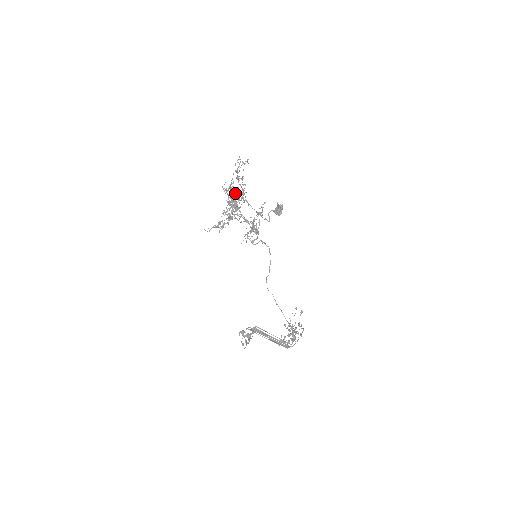
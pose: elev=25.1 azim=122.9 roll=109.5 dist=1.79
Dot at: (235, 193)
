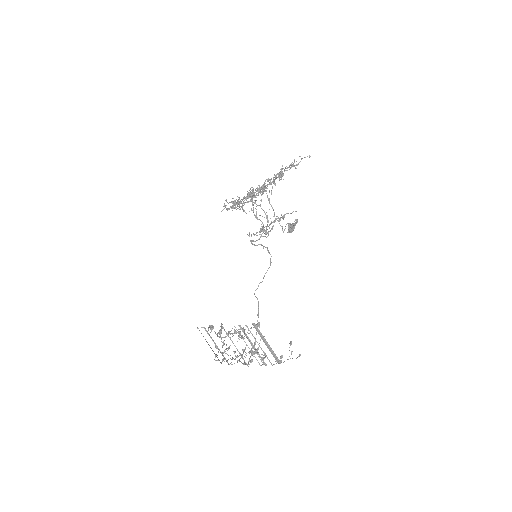
Dot at: occluded
